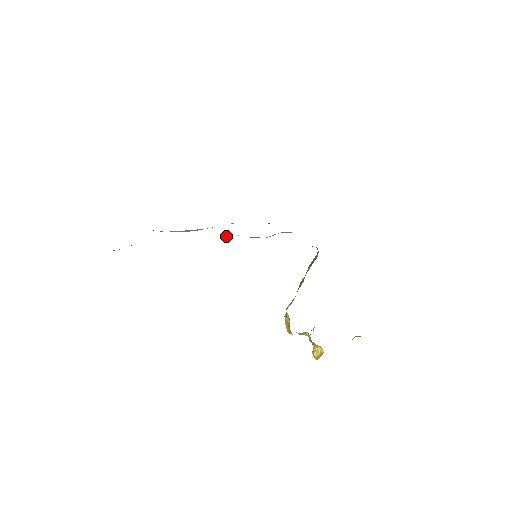
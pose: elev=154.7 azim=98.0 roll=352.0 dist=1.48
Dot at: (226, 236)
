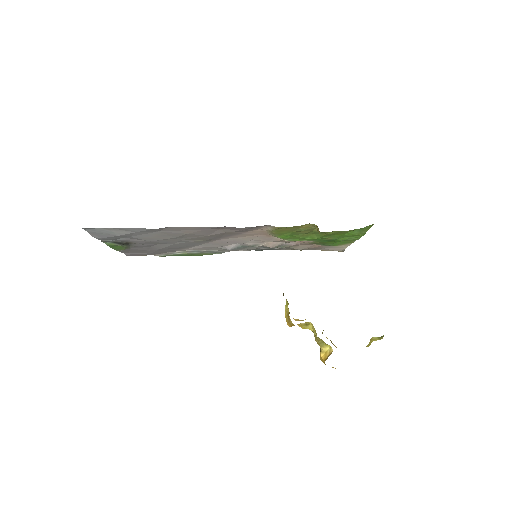
Dot at: (228, 249)
